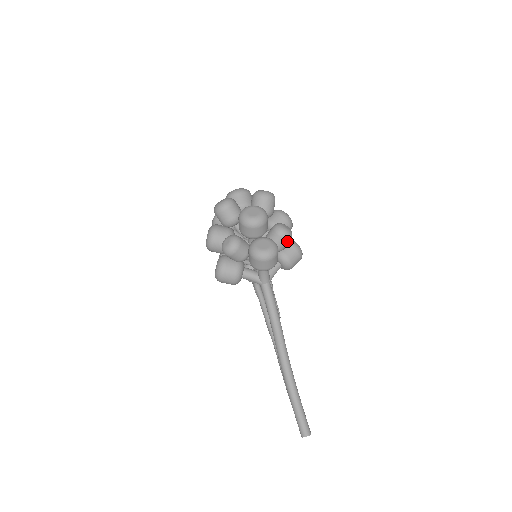
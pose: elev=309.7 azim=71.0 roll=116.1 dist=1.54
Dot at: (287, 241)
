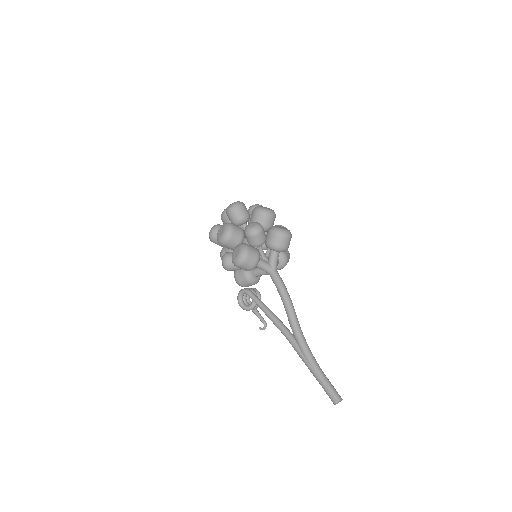
Dot at: occluded
